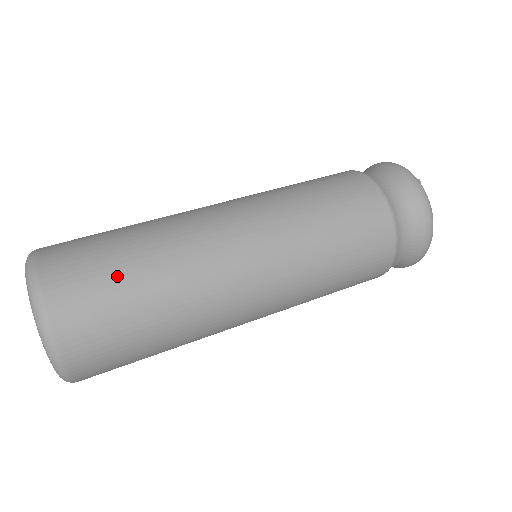
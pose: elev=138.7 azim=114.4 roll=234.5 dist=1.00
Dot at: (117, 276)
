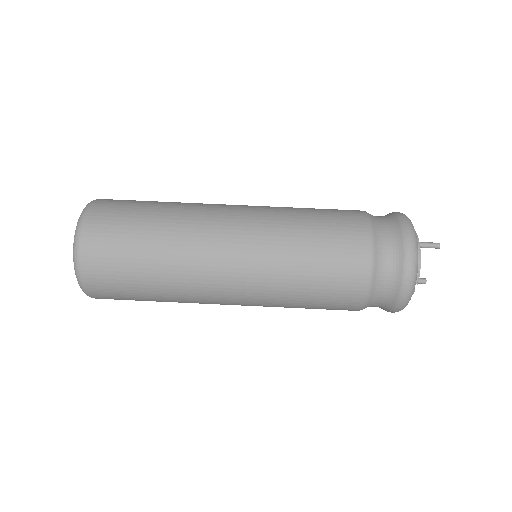
Dot at: (131, 266)
